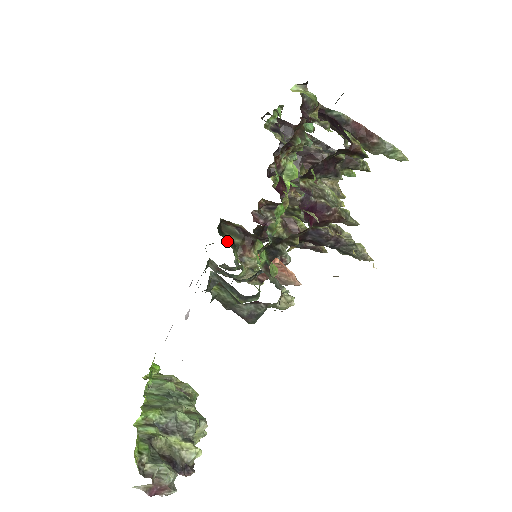
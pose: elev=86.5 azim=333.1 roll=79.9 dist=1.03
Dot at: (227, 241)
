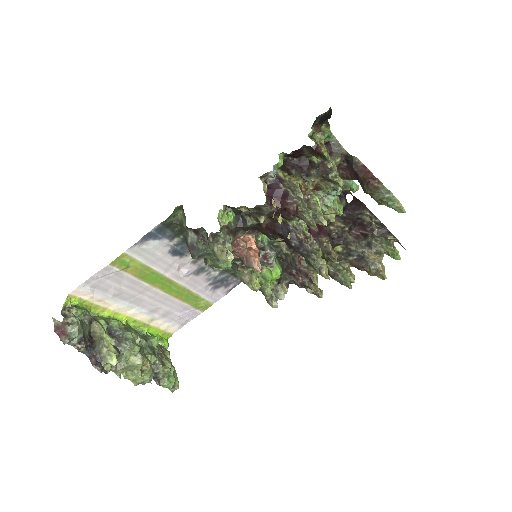
Dot at: occluded
